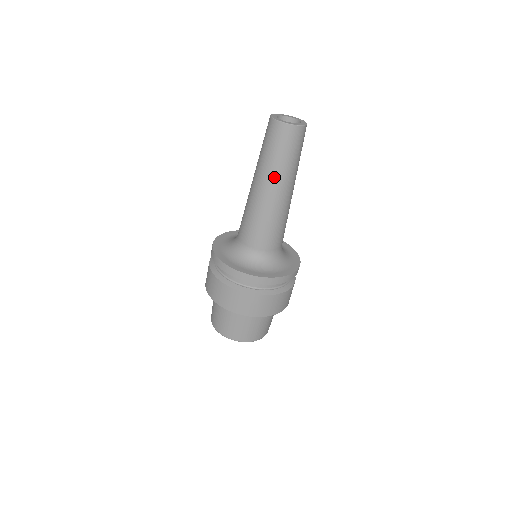
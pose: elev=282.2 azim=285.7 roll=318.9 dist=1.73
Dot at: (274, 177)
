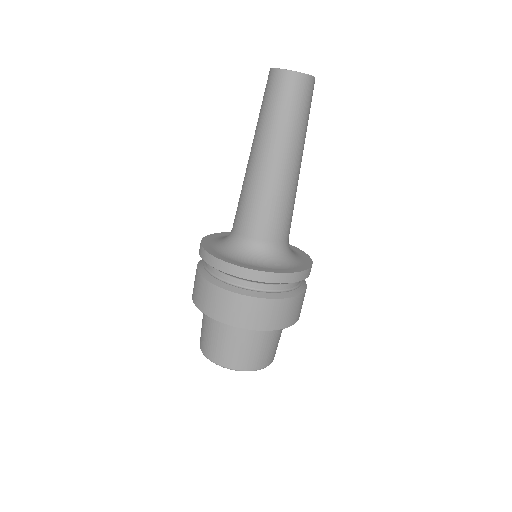
Dot at: (278, 142)
